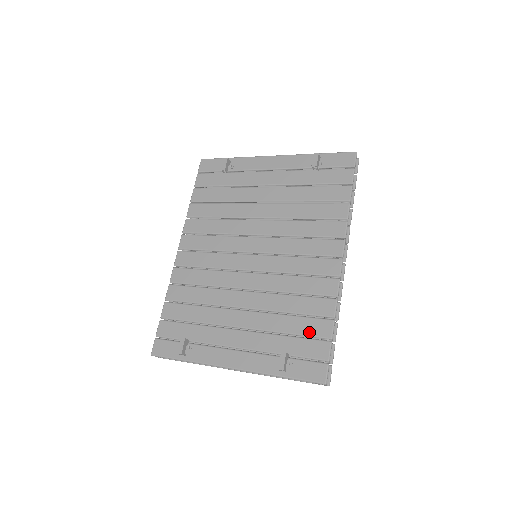
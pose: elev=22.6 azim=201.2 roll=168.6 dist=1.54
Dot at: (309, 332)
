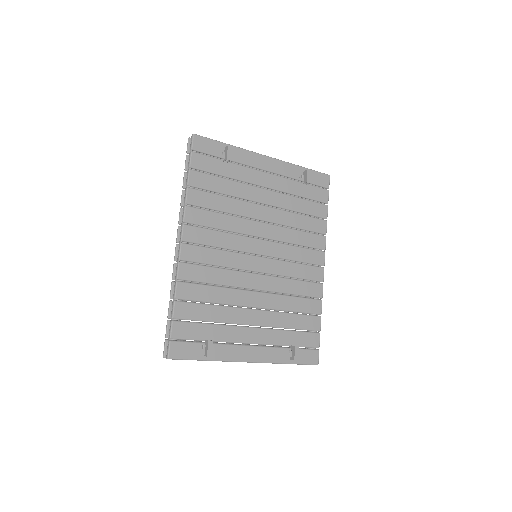
Dot at: (306, 327)
